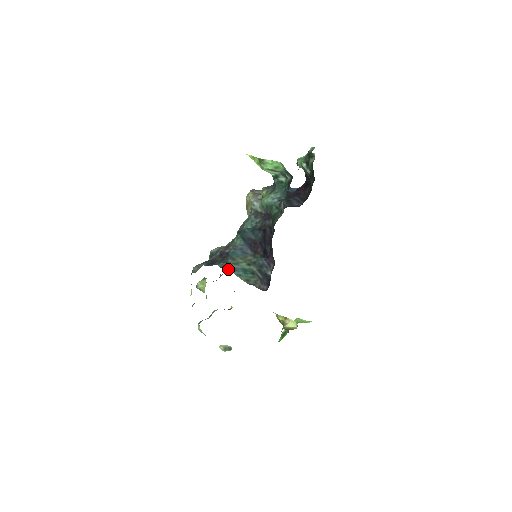
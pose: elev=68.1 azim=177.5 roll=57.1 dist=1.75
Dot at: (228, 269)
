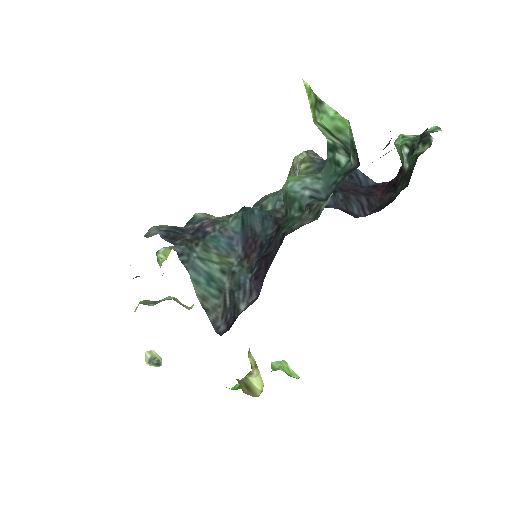
Dot at: (186, 262)
